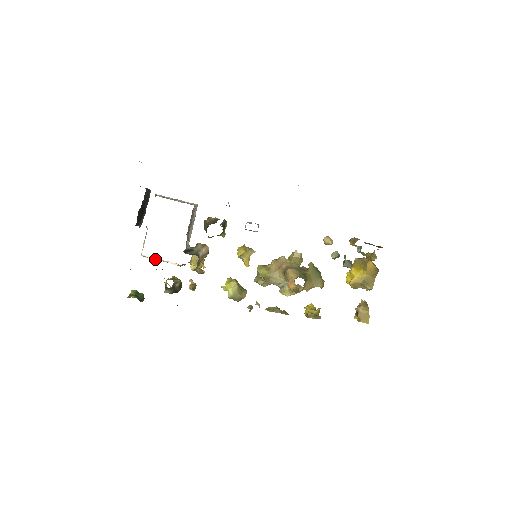
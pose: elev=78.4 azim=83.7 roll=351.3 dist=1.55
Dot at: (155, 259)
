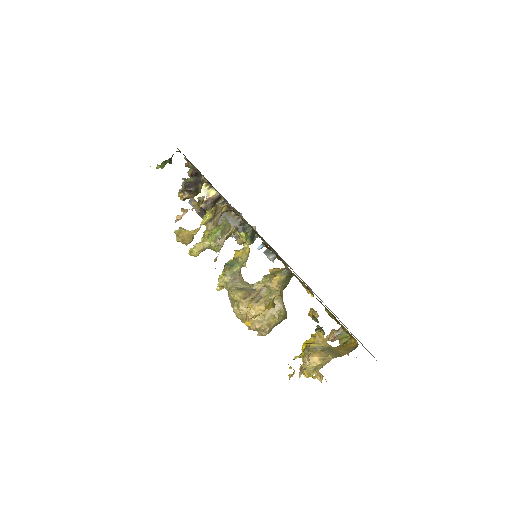
Dot at: occluded
